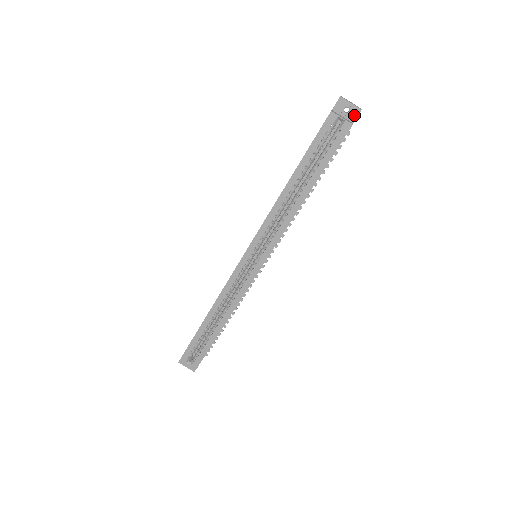
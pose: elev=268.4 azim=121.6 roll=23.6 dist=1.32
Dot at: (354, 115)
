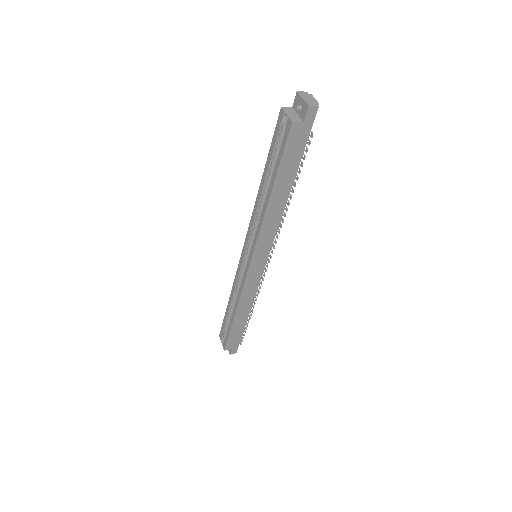
Dot at: (304, 112)
